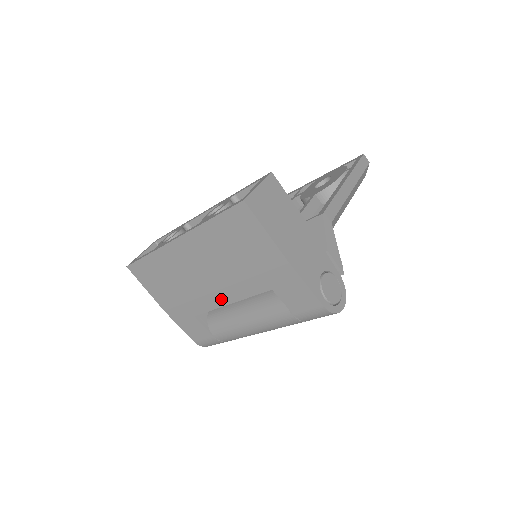
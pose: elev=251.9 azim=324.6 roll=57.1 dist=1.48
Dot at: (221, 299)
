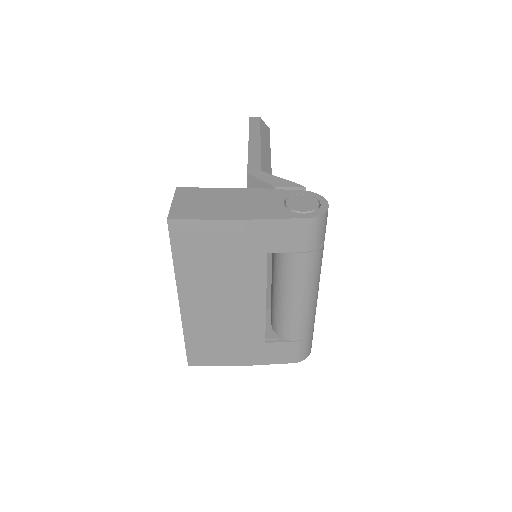
Dot at: (257, 306)
